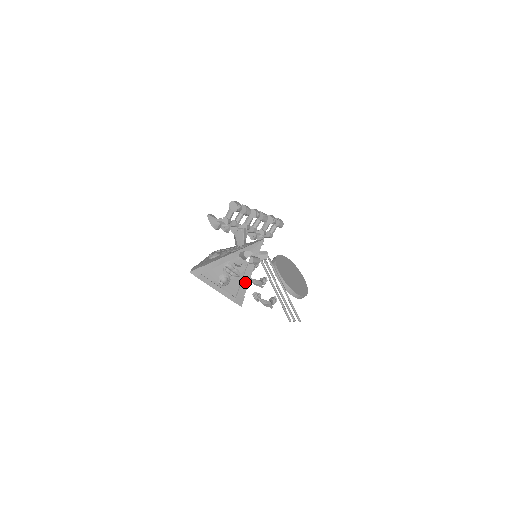
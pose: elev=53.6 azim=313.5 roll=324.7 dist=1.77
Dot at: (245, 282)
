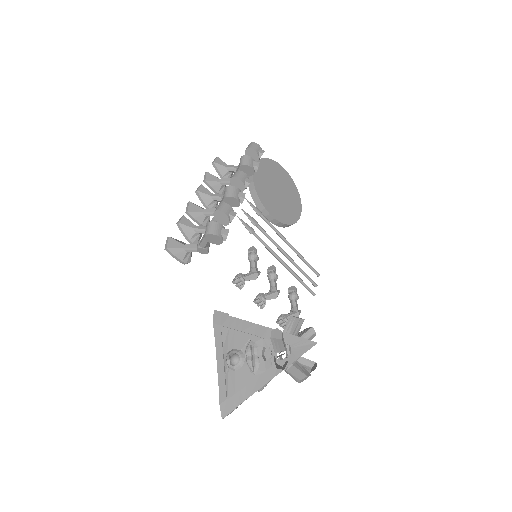
Dot at: occluded
